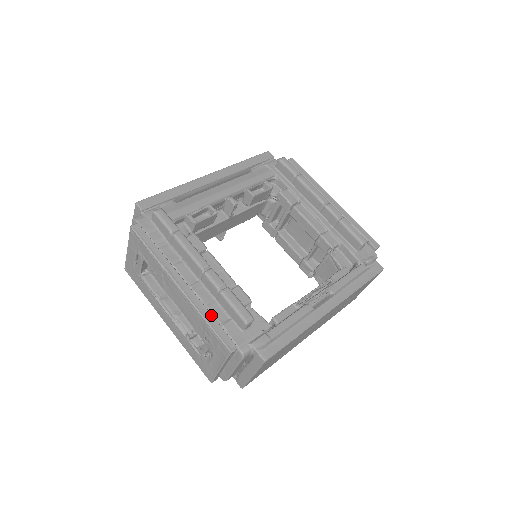
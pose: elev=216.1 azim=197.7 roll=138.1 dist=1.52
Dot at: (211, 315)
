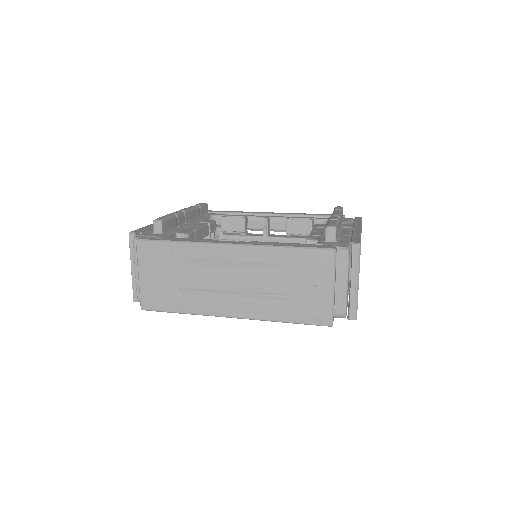
Dot at: (151, 226)
